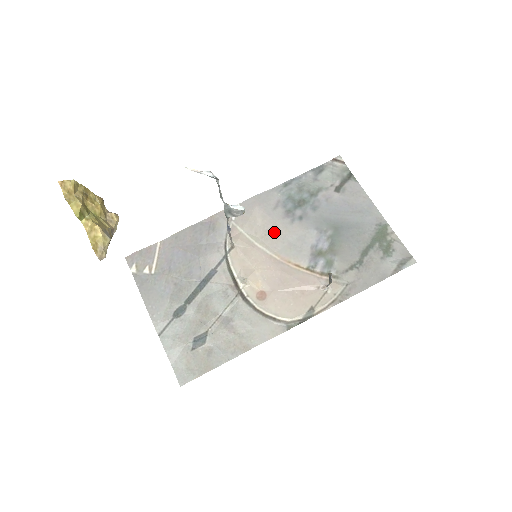
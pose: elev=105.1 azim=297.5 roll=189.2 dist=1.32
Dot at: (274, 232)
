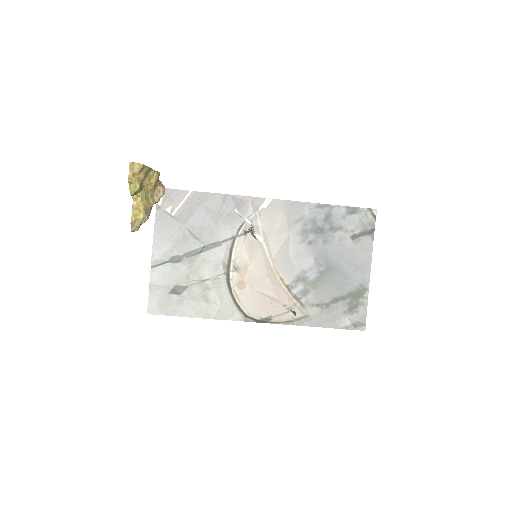
Dot at: (283, 241)
